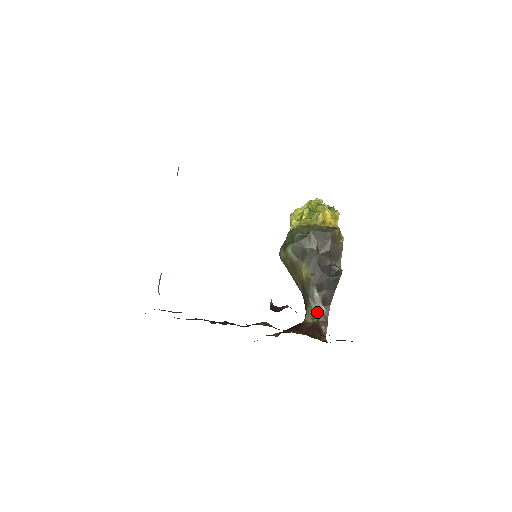
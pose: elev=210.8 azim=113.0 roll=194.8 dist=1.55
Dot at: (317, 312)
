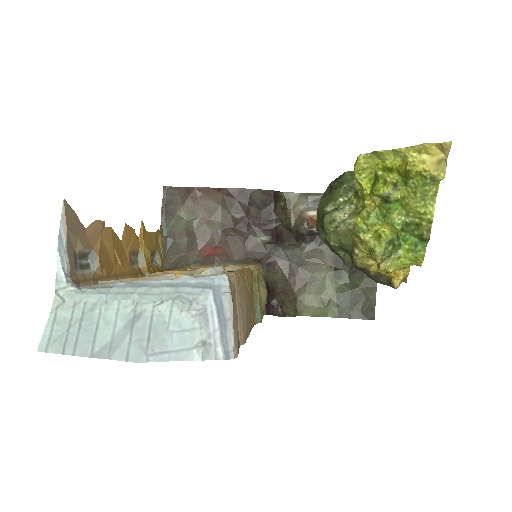
Dot at: occluded
